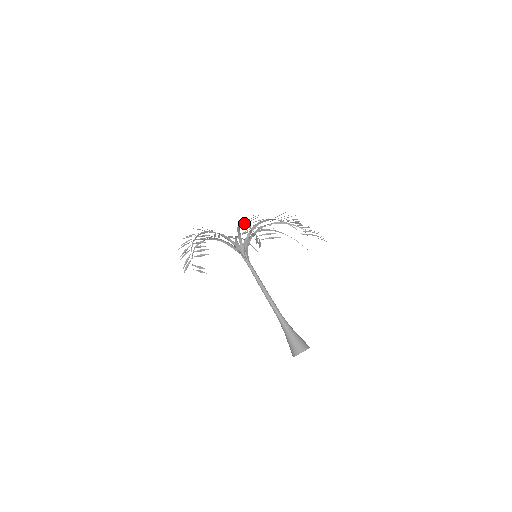
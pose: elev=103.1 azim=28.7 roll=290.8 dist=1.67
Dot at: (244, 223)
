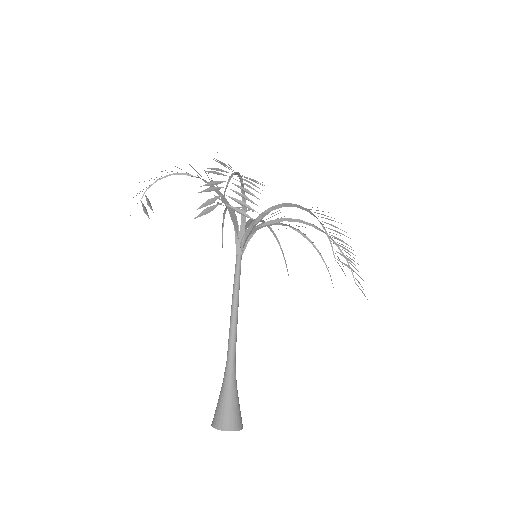
Dot at: occluded
